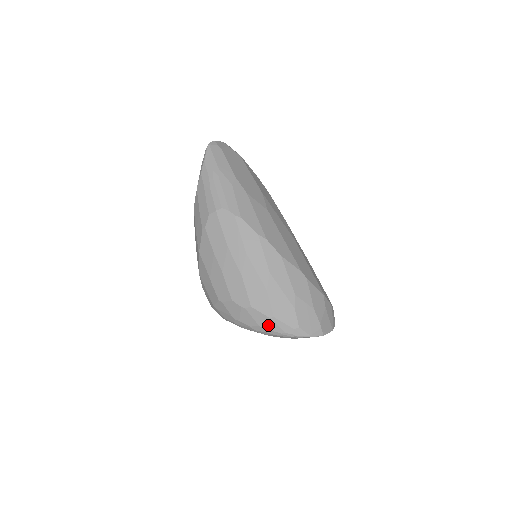
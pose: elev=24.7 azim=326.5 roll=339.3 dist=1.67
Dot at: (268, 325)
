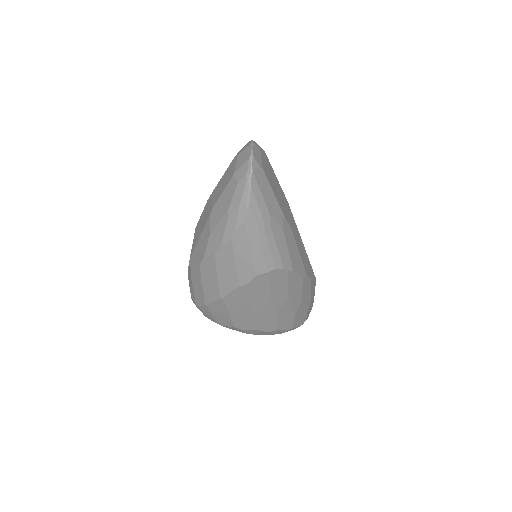
Dot at: (284, 332)
